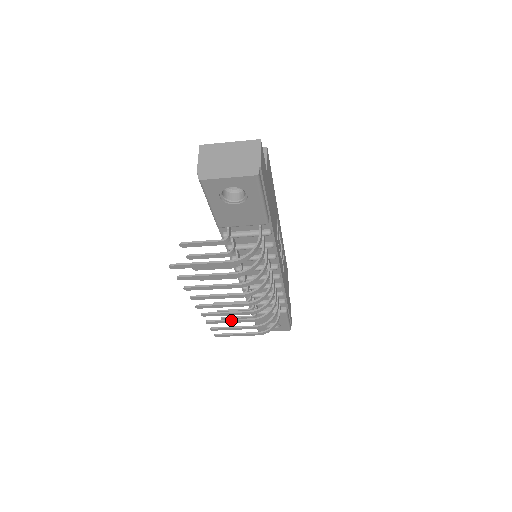
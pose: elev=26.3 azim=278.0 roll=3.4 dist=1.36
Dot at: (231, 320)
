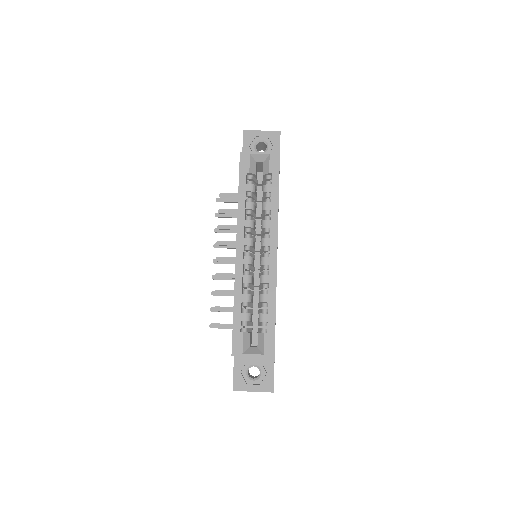
Dot at: occluded
